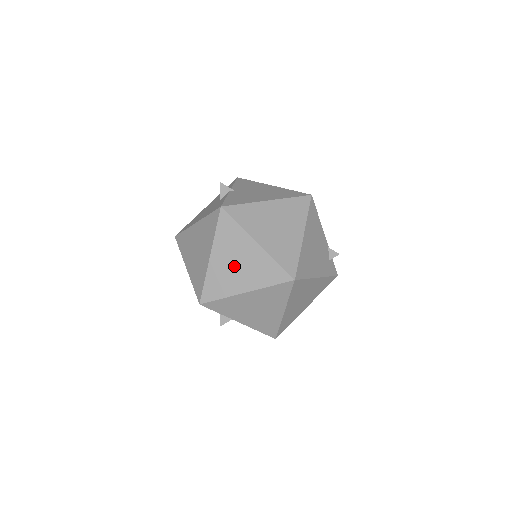
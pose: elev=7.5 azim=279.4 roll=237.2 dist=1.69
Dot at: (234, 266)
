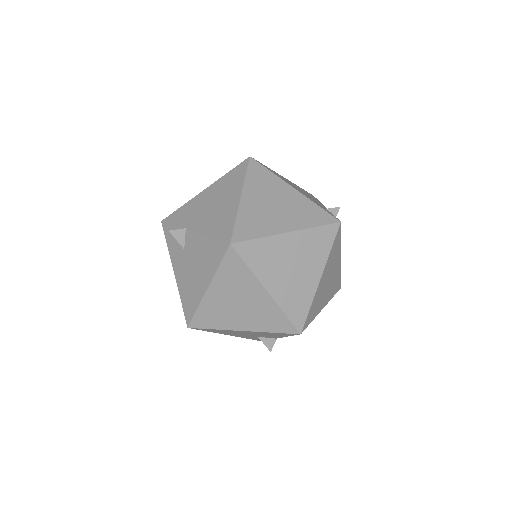
Dot at: occluded
